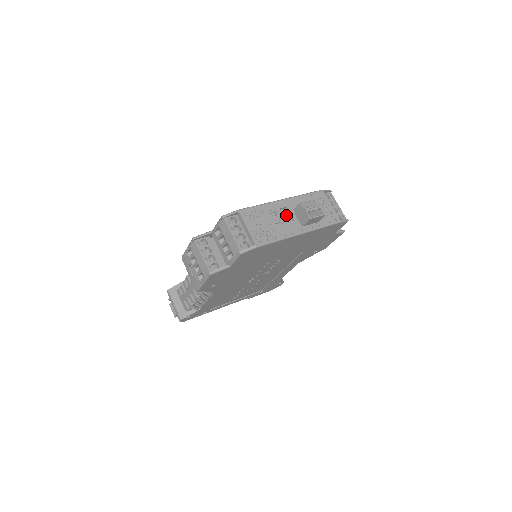
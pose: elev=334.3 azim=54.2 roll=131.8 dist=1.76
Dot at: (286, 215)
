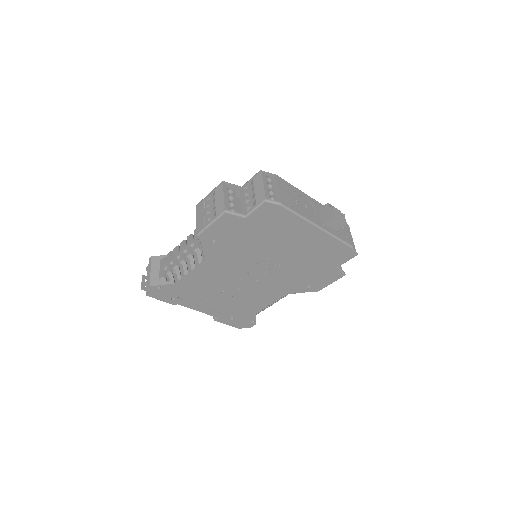
Dot at: (311, 209)
